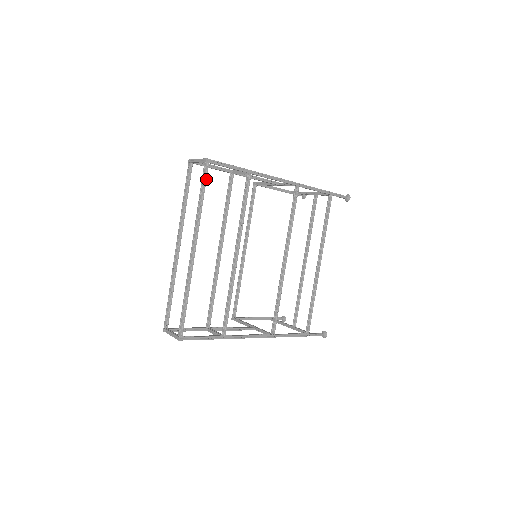
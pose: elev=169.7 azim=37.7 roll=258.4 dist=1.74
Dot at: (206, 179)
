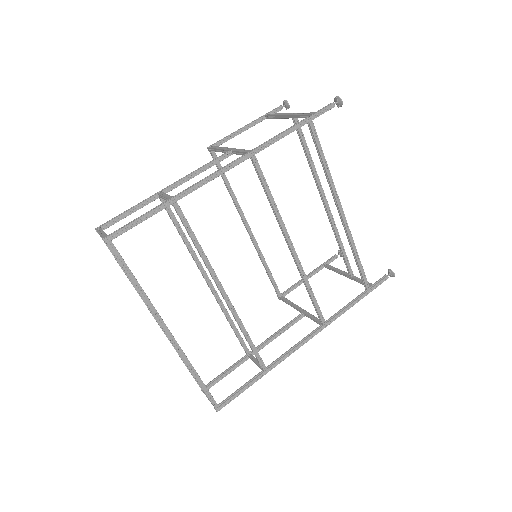
Dot at: (123, 260)
